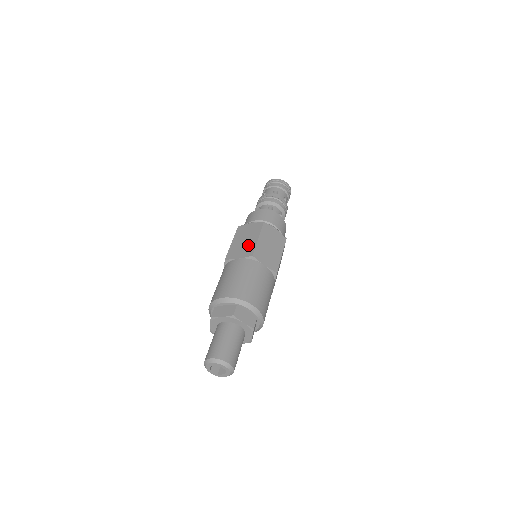
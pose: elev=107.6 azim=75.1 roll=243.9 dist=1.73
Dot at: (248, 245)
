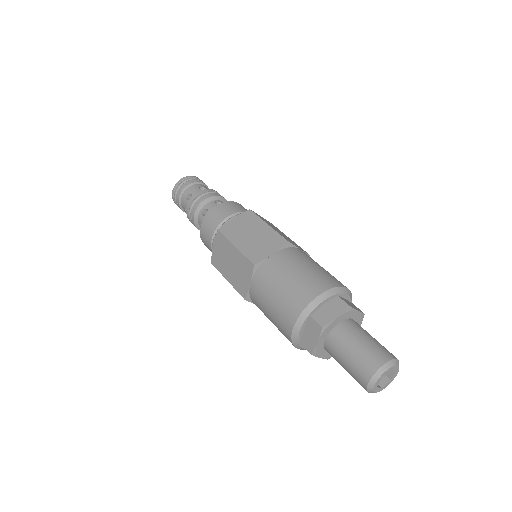
Dot at: (265, 236)
